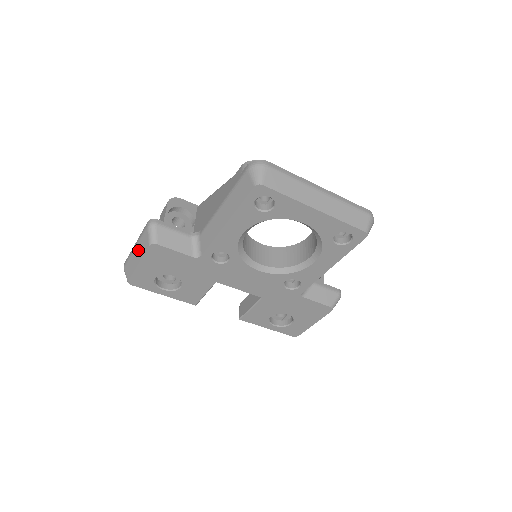
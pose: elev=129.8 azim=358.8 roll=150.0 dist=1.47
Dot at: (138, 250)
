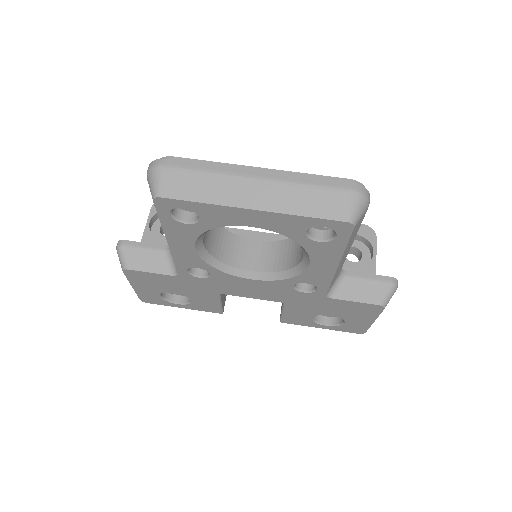
Dot at: occluded
